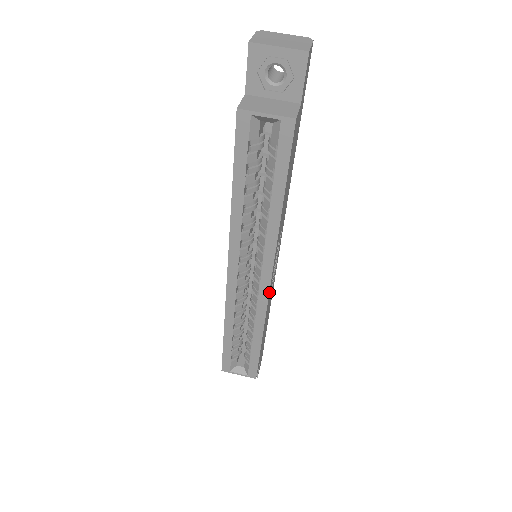
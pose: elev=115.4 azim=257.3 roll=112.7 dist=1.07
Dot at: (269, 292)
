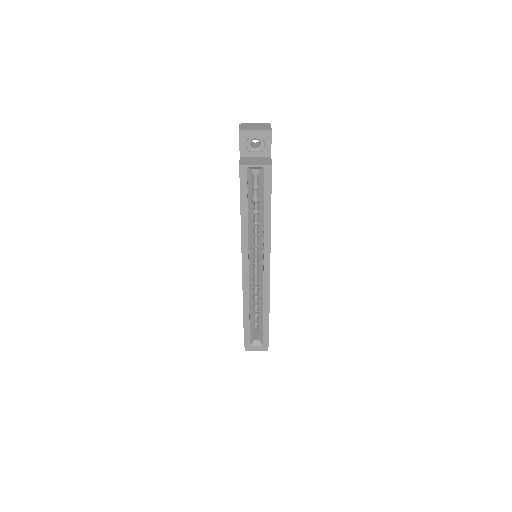
Dot at: occluded
